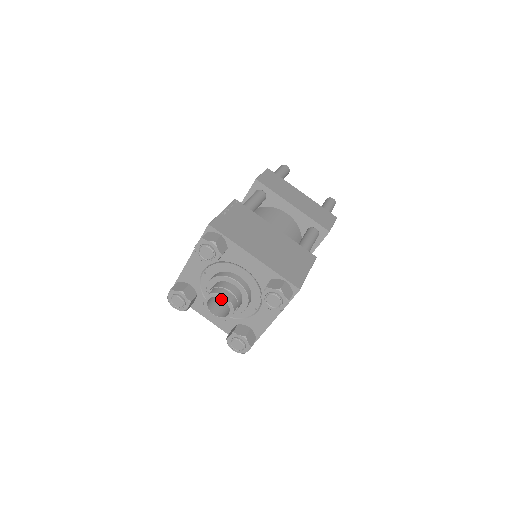
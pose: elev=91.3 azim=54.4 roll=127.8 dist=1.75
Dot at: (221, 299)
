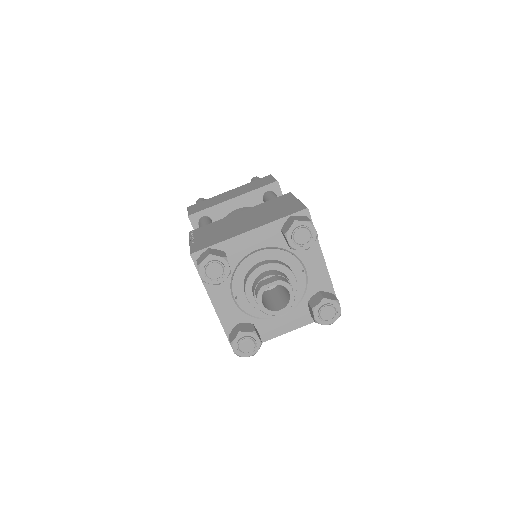
Dot at: (272, 299)
